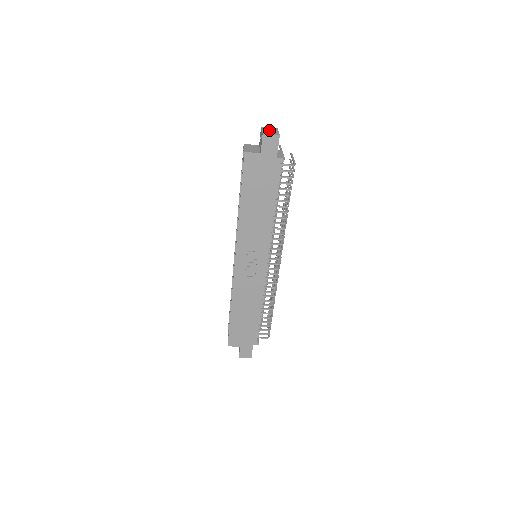
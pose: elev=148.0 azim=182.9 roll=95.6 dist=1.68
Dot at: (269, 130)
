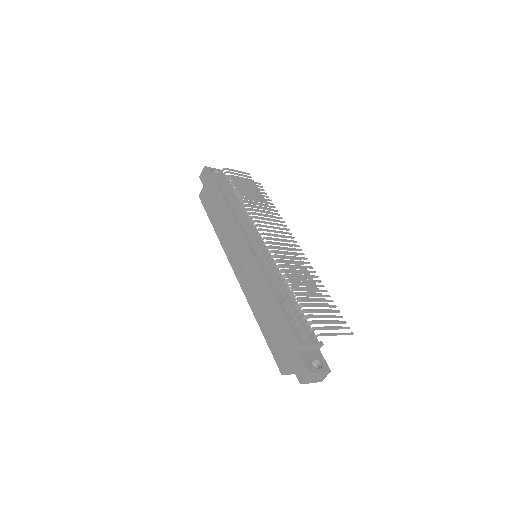
Dot at: occluded
